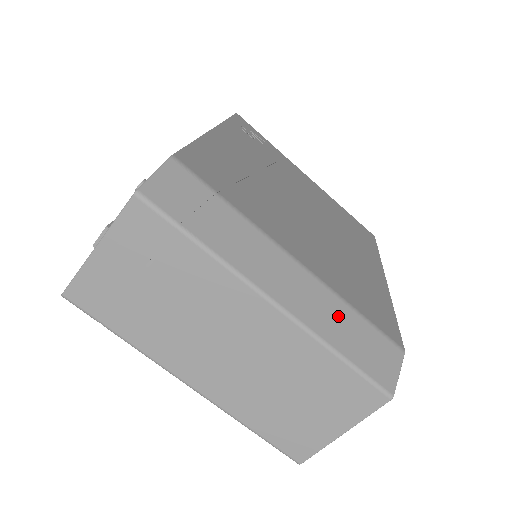
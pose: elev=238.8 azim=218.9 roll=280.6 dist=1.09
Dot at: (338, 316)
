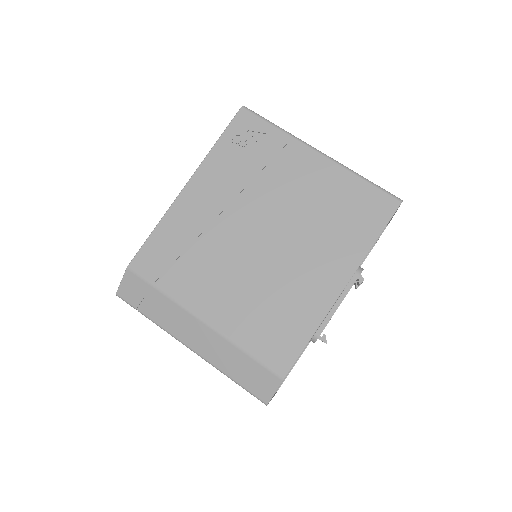
Dot at: (230, 356)
